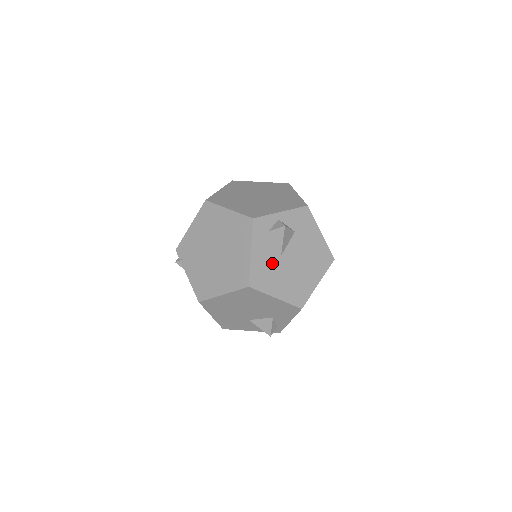
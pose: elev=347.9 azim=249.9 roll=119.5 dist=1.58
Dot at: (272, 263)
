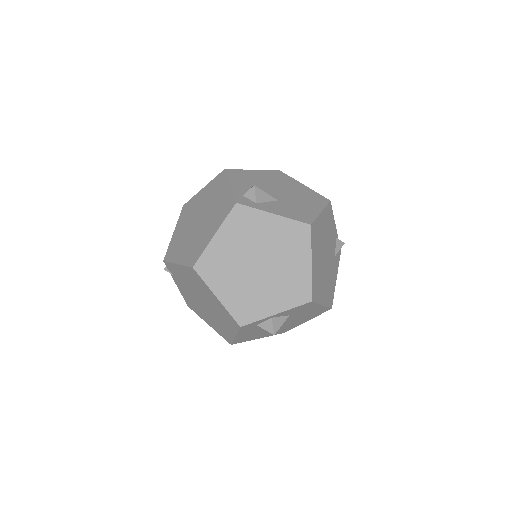
Dot at: (258, 332)
